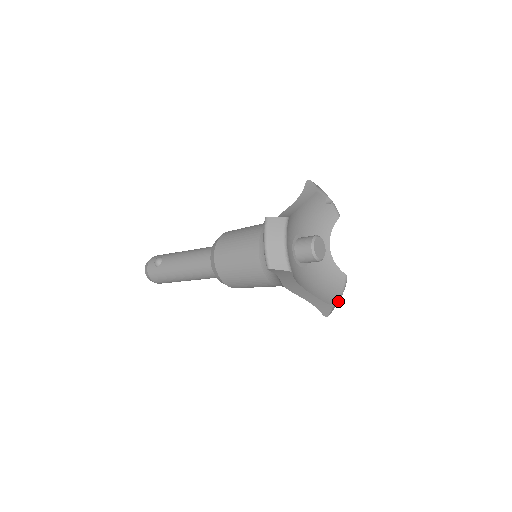
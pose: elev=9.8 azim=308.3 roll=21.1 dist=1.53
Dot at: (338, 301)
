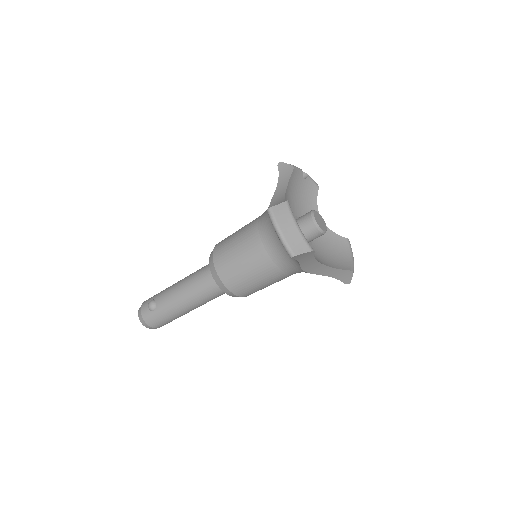
Dot at: occluded
